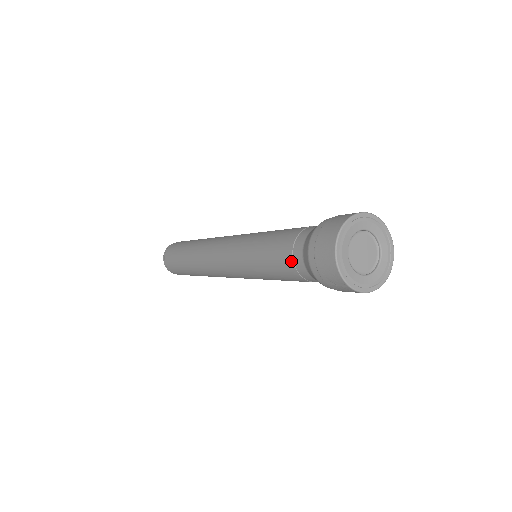
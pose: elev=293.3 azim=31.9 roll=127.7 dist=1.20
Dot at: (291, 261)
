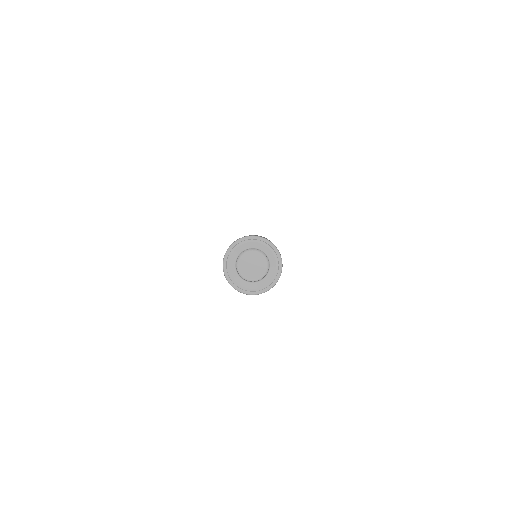
Dot at: occluded
